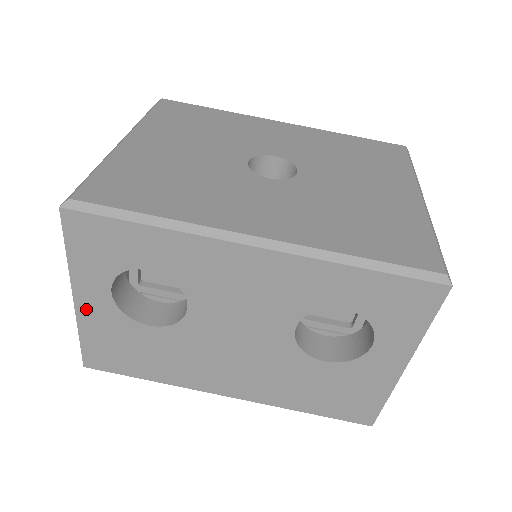
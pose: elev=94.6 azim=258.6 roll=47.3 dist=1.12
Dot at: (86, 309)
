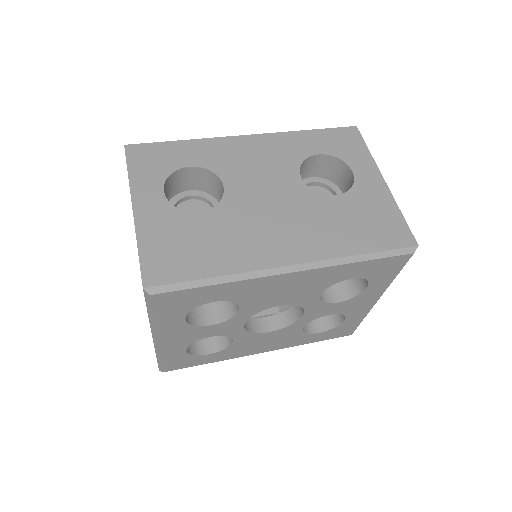
Dot at: (144, 215)
